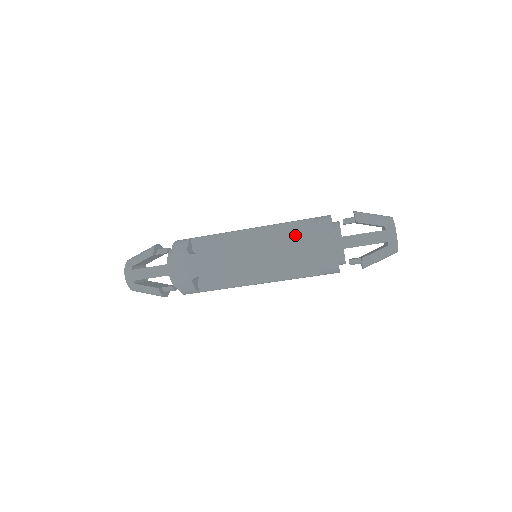
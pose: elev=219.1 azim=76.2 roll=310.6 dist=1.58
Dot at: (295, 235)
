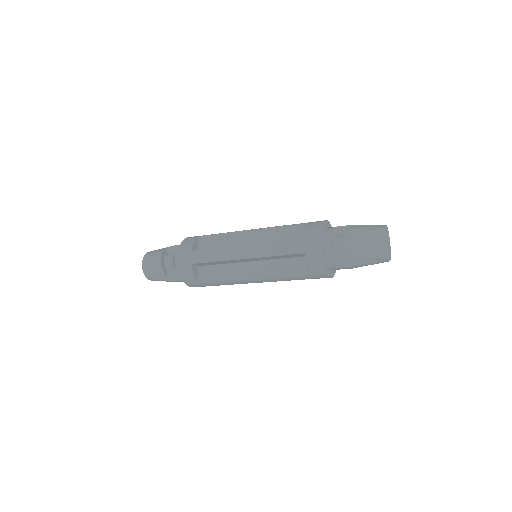
Dot at: (290, 257)
